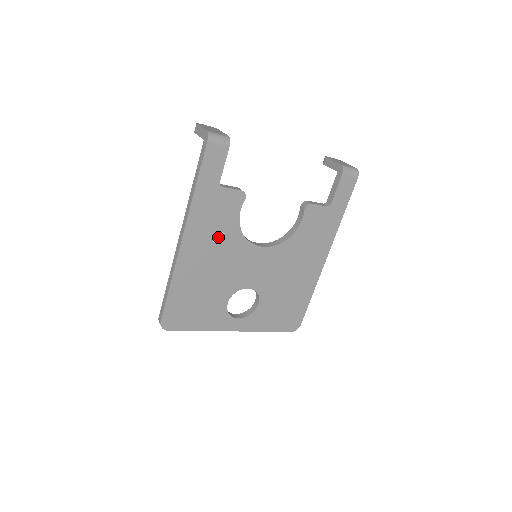
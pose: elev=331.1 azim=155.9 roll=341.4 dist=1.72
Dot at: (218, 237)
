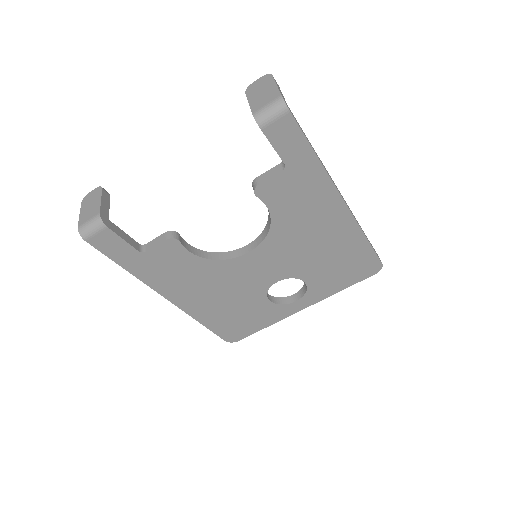
Dot at: (195, 277)
